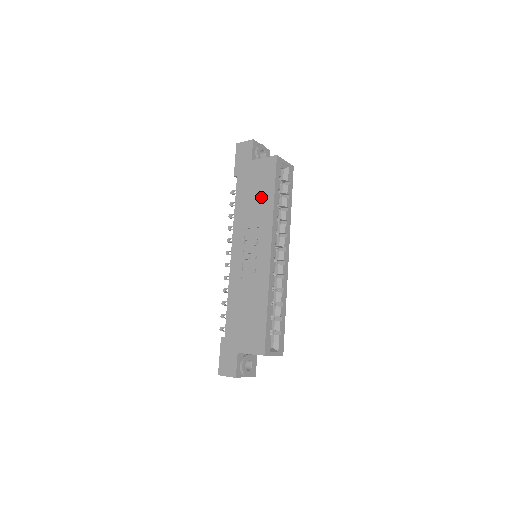
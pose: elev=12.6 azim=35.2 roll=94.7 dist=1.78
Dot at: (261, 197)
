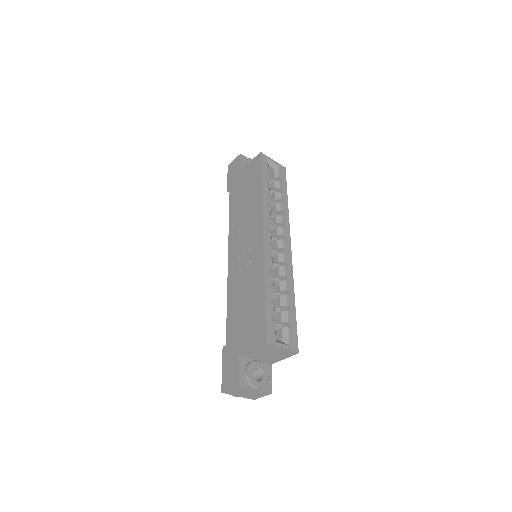
Dot at: (250, 193)
